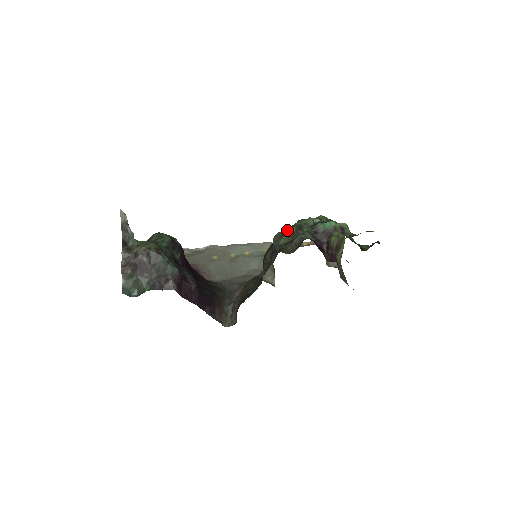
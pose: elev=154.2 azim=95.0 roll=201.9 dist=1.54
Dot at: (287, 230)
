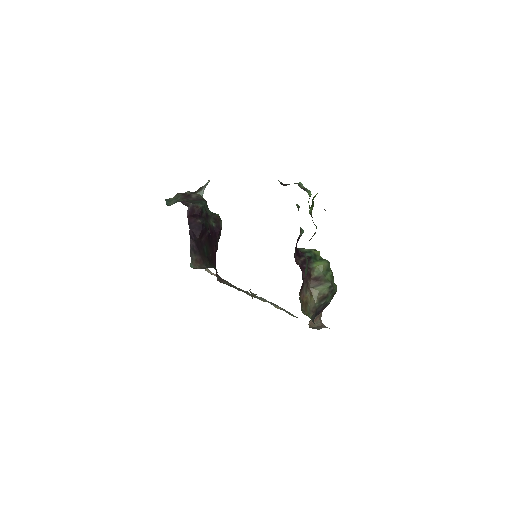
Dot at: occluded
